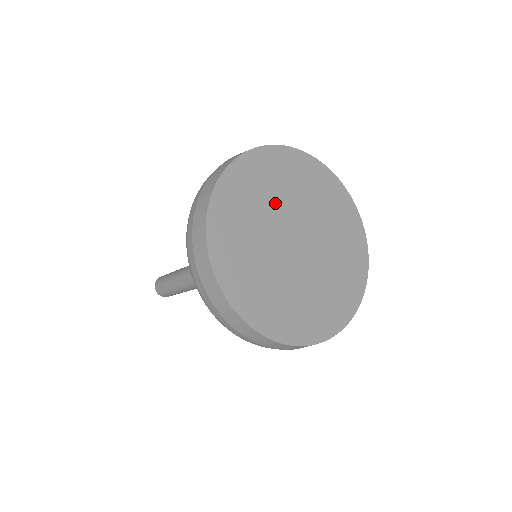
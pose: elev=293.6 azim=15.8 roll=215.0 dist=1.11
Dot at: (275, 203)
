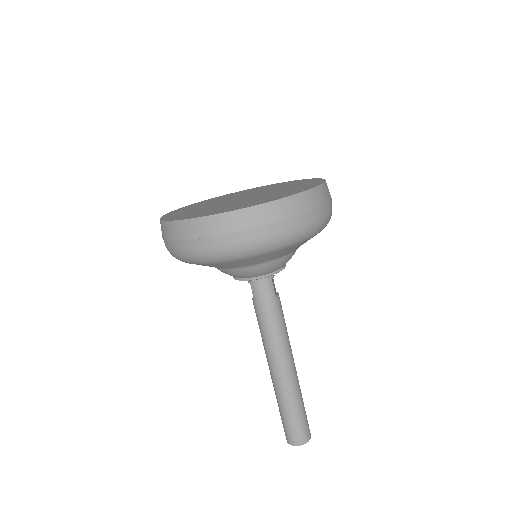
Dot at: occluded
